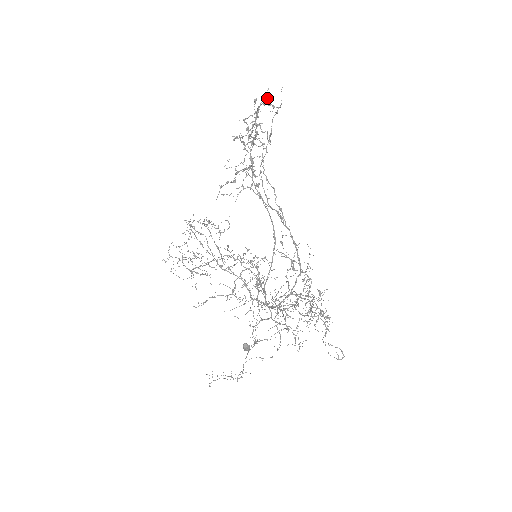
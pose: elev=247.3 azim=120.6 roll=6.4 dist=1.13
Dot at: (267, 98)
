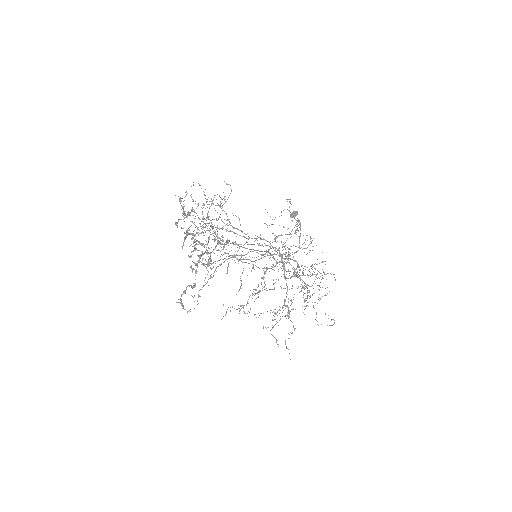
Dot at: occluded
